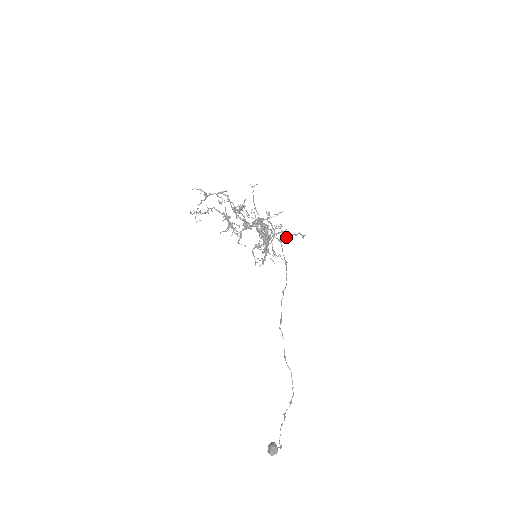
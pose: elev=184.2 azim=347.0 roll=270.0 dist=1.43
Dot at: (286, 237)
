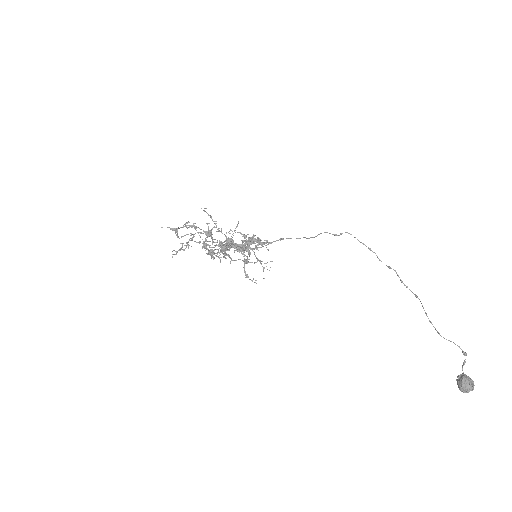
Dot at: occluded
